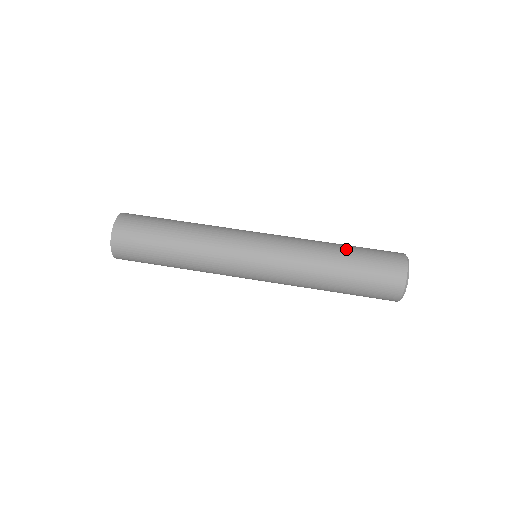
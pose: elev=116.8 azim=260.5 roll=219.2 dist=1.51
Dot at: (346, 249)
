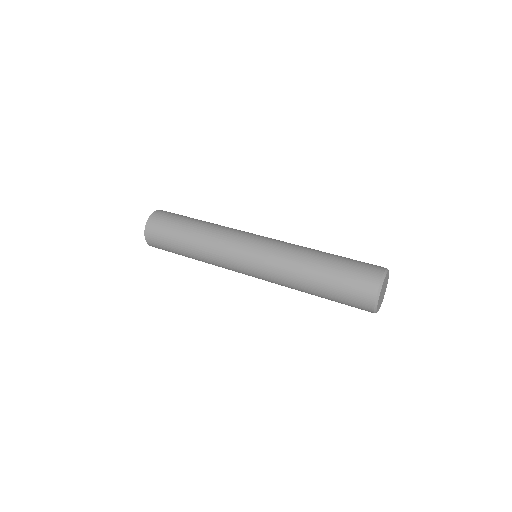
Dot at: (330, 255)
